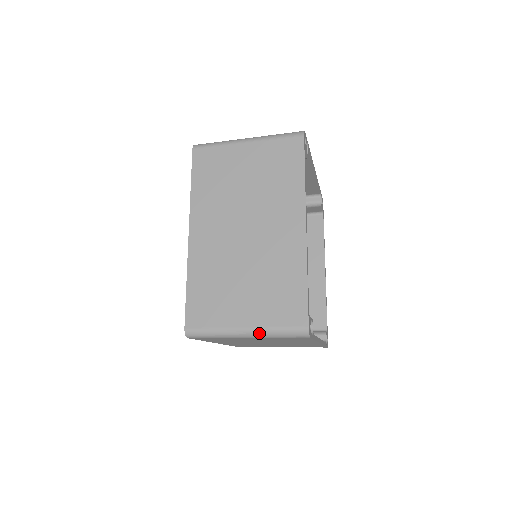
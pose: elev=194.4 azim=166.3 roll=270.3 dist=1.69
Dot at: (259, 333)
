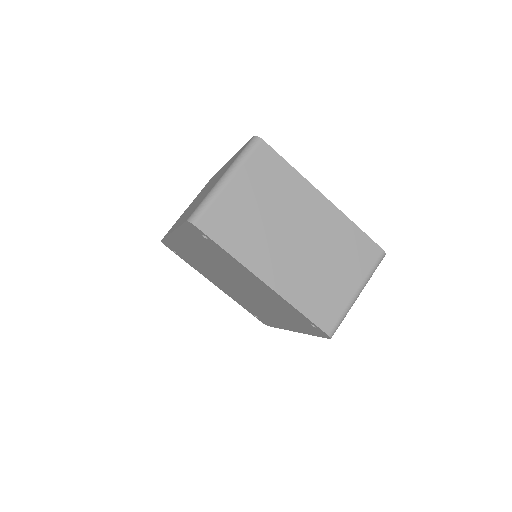
Dot at: (231, 168)
